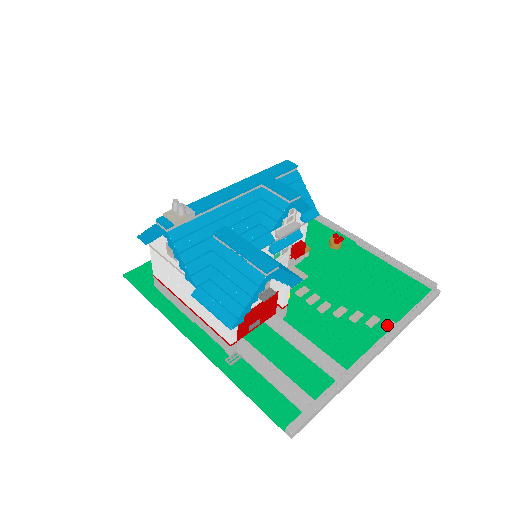
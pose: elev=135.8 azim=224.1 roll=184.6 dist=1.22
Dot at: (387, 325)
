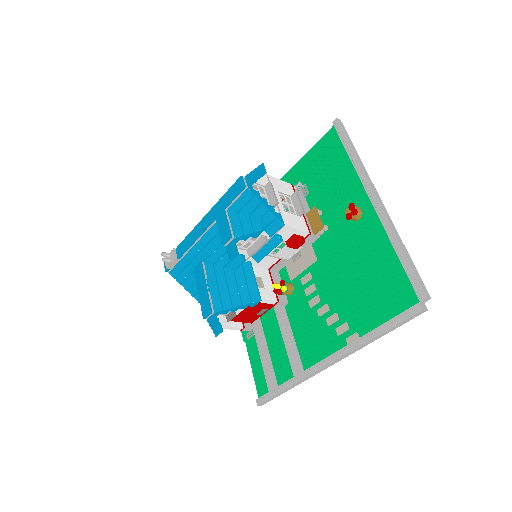
Dot at: (350, 338)
